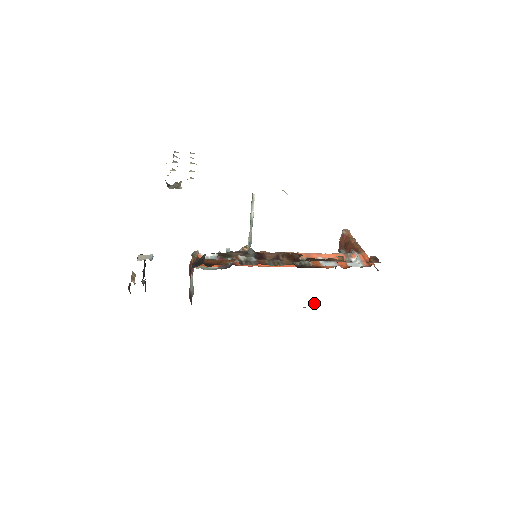
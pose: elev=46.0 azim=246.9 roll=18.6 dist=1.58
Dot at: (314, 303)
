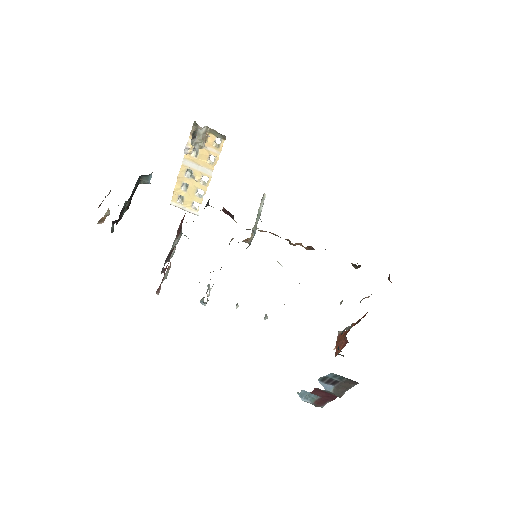
Dot at: occluded
